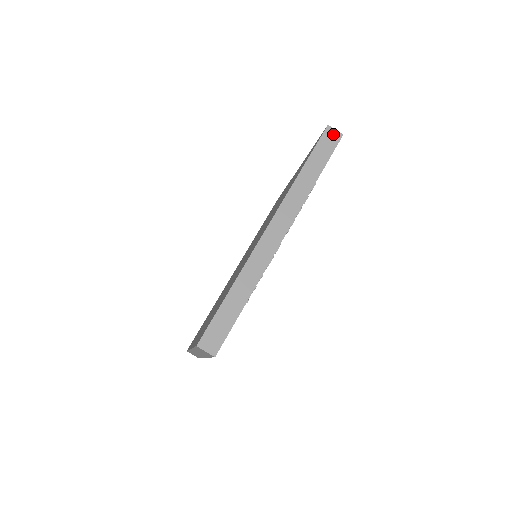
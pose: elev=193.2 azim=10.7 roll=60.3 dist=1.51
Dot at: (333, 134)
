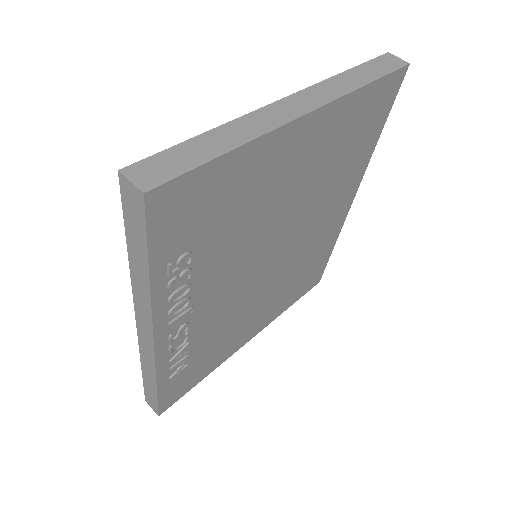
Dot at: (131, 192)
